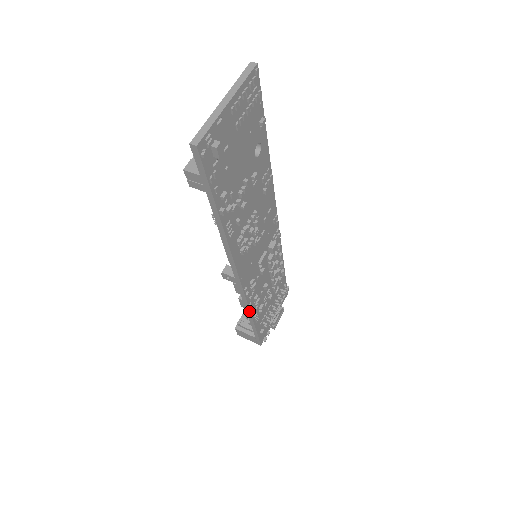
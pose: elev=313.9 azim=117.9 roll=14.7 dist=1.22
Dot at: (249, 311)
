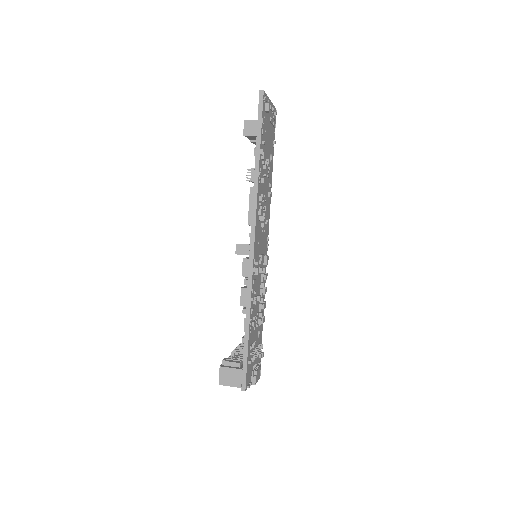
Dot at: (250, 301)
